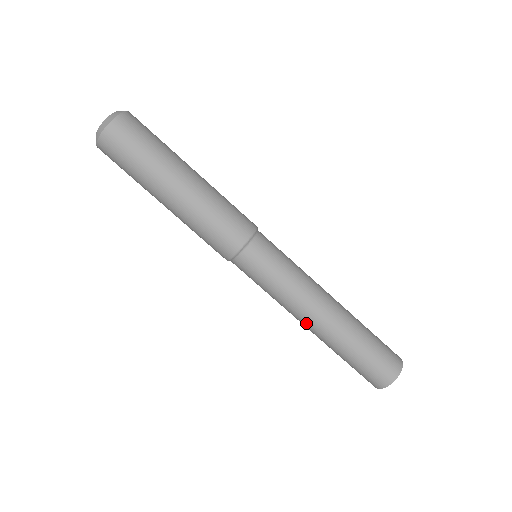
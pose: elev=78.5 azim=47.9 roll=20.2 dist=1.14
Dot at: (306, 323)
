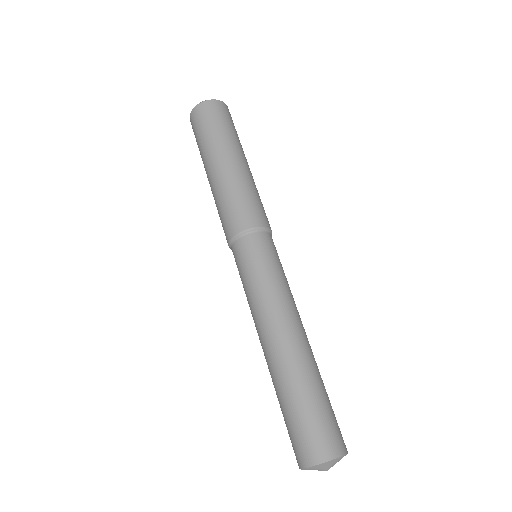
Dot at: (263, 339)
